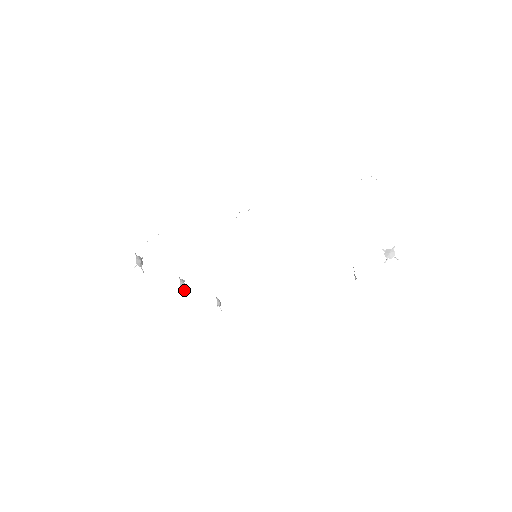
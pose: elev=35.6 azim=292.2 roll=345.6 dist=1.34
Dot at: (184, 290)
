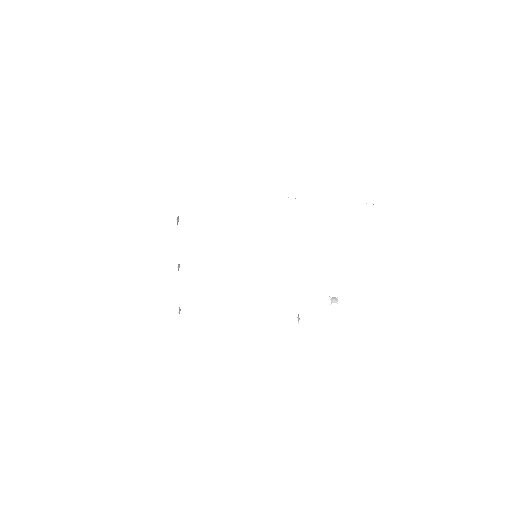
Dot at: occluded
